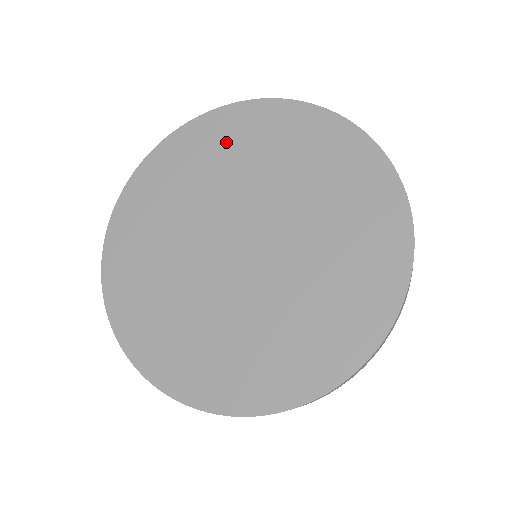
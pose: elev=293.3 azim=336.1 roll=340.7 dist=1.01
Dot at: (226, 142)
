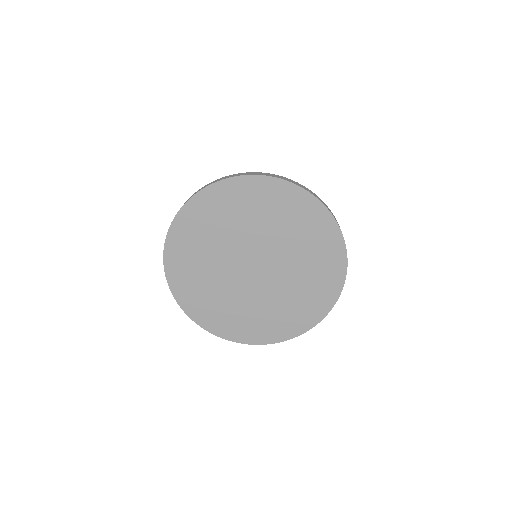
Dot at: (295, 216)
